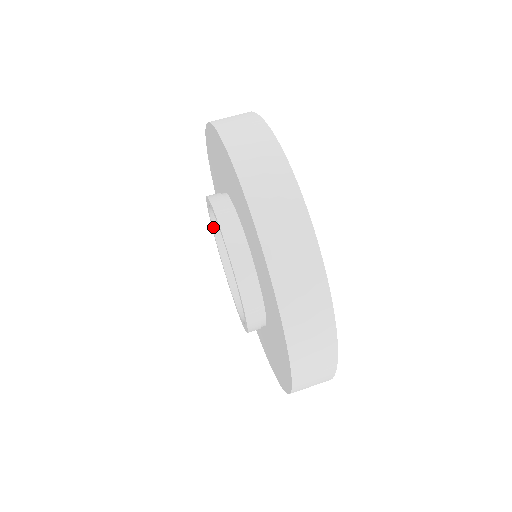
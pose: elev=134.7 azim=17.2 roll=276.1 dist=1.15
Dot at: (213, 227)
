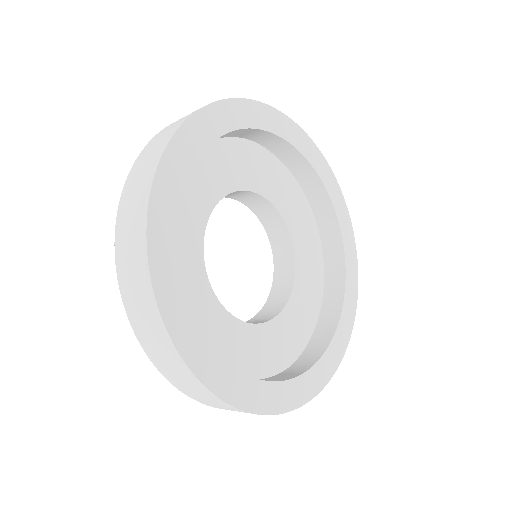
Dot at: (249, 207)
